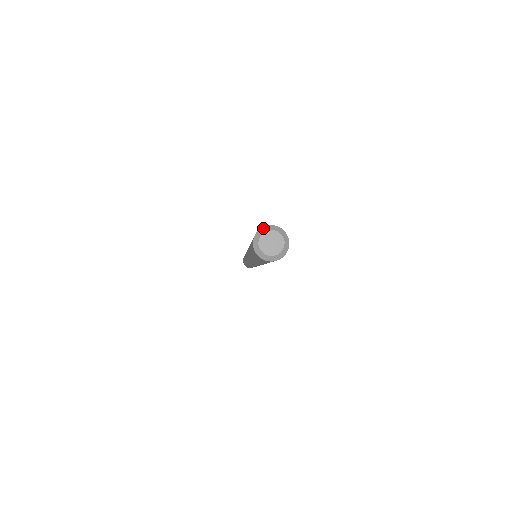
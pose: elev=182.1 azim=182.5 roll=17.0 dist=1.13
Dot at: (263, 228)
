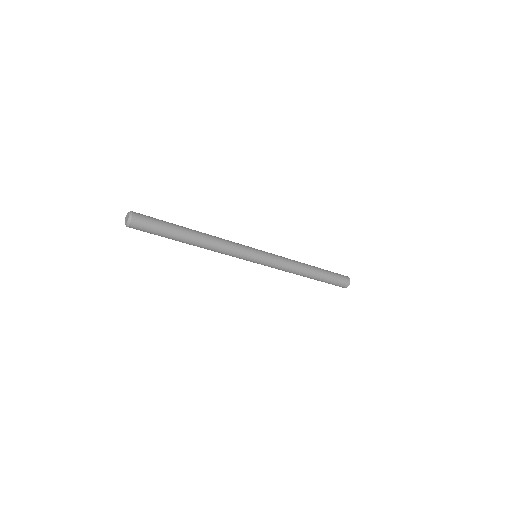
Dot at: (129, 212)
